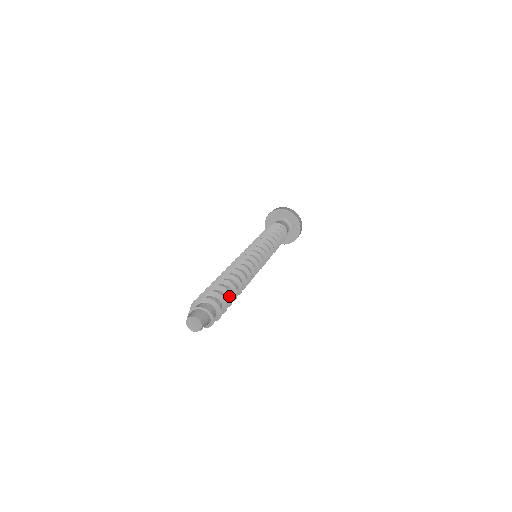
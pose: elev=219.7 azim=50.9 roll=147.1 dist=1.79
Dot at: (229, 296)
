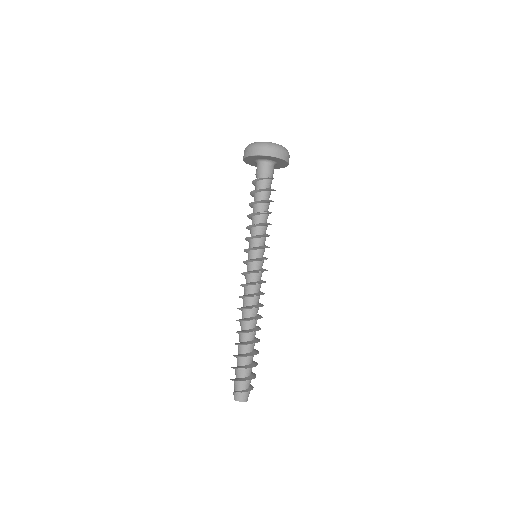
Dot at: (256, 354)
